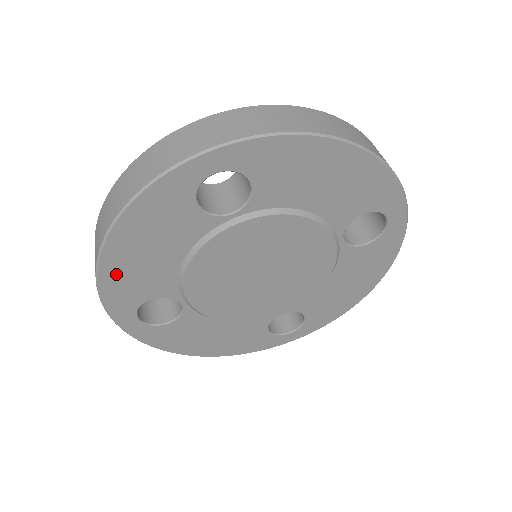
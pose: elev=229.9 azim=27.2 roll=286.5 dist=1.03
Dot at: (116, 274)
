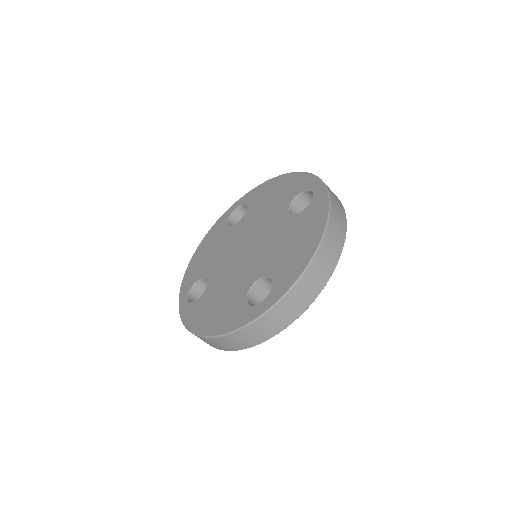
Dot at: occluded
